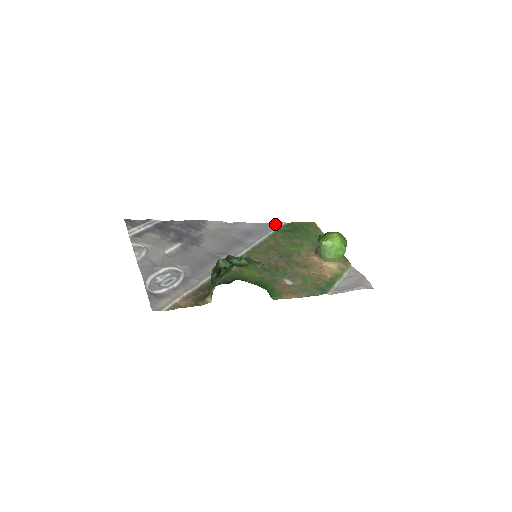
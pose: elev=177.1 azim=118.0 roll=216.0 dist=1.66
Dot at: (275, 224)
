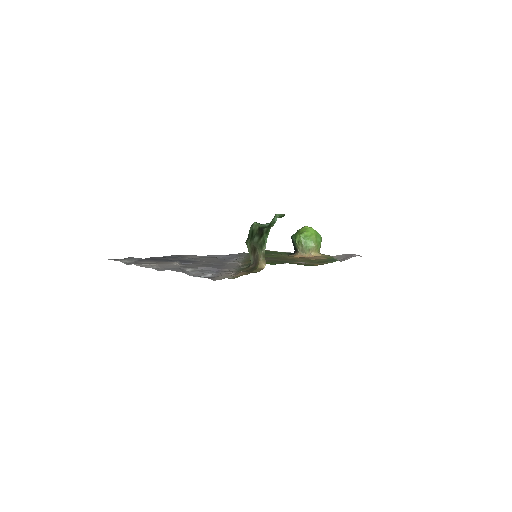
Dot at: (239, 253)
